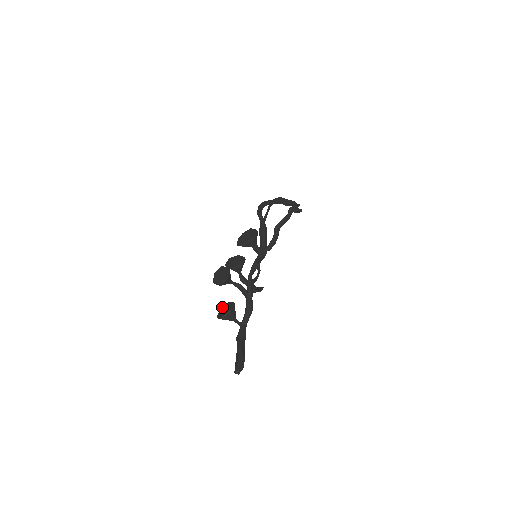
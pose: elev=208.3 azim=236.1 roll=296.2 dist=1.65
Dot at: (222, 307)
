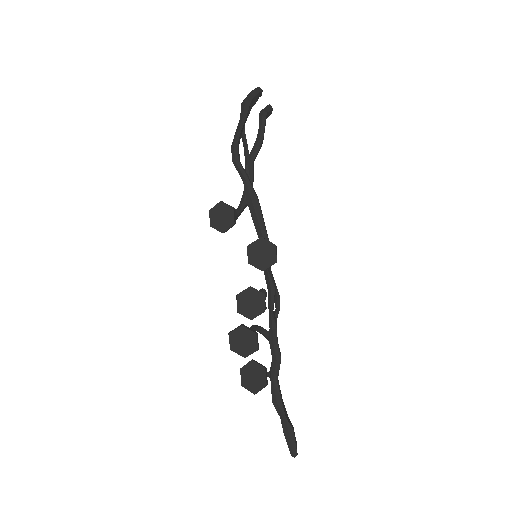
Dot at: (243, 368)
